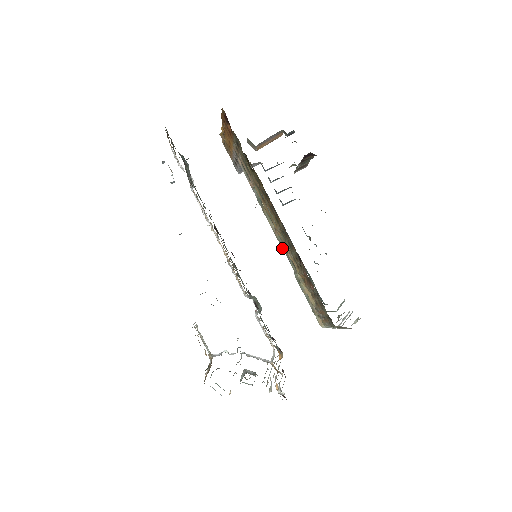
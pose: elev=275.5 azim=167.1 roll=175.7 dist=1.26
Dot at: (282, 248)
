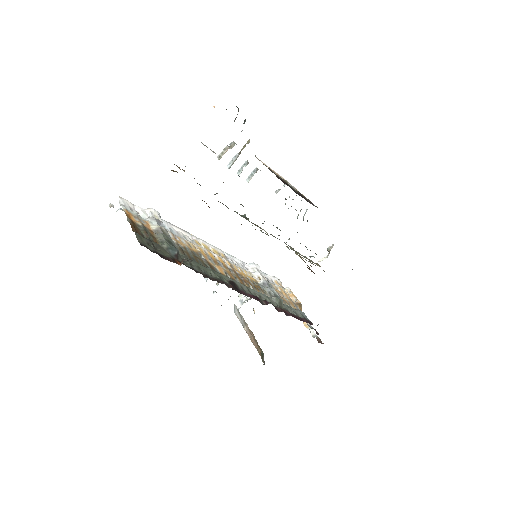
Dot at: occluded
